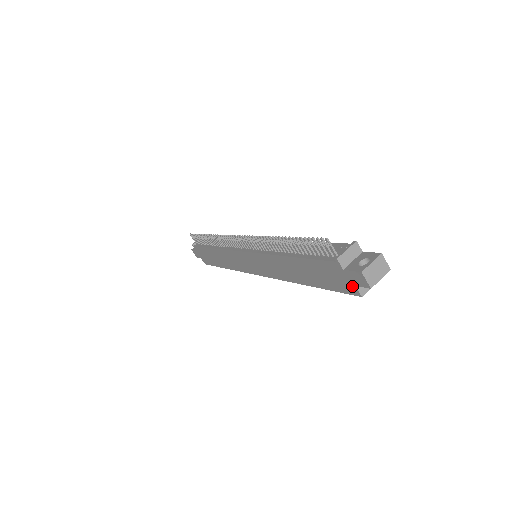
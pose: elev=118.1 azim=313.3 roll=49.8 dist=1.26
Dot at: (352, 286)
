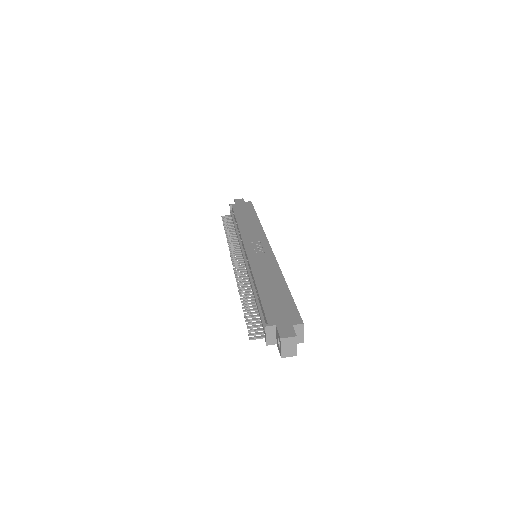
Dot at: occluded
